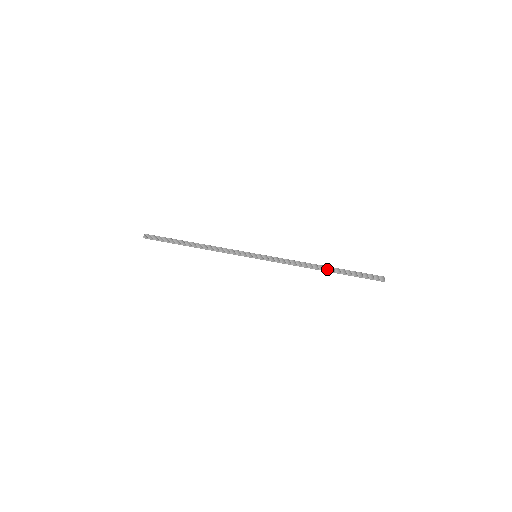
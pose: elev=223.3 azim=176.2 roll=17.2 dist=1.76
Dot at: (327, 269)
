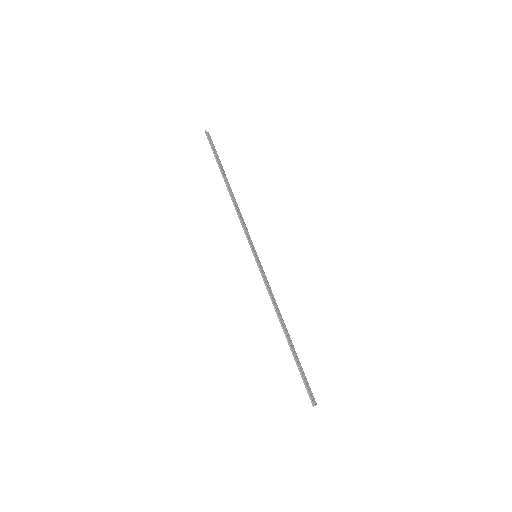
Dot at: (289, 337)
